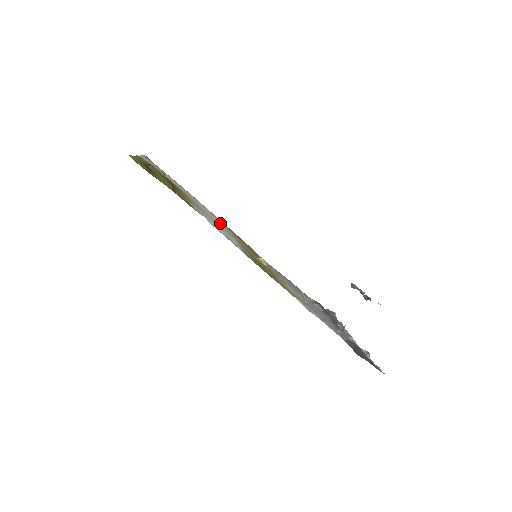
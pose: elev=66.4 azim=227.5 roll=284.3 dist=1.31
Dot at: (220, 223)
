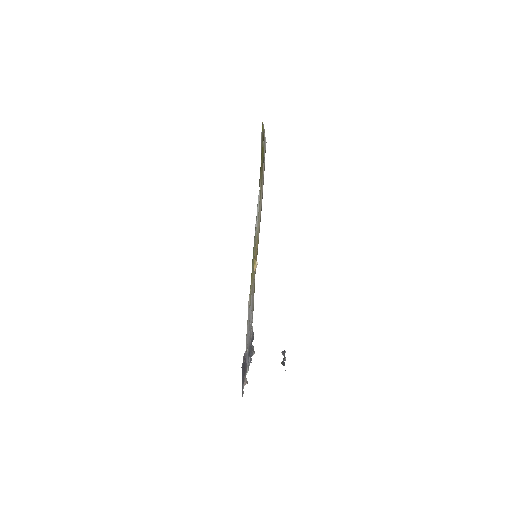
Dot at: occluded
